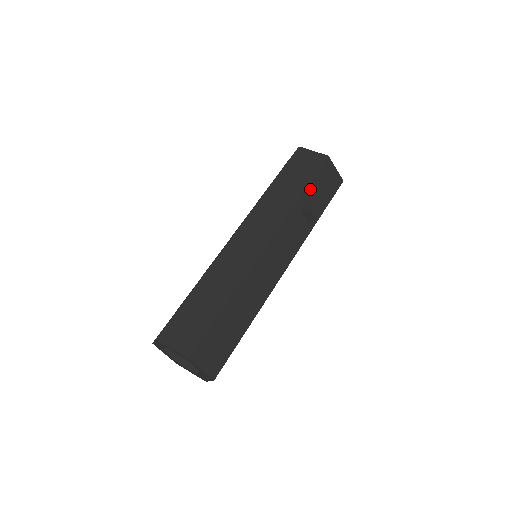
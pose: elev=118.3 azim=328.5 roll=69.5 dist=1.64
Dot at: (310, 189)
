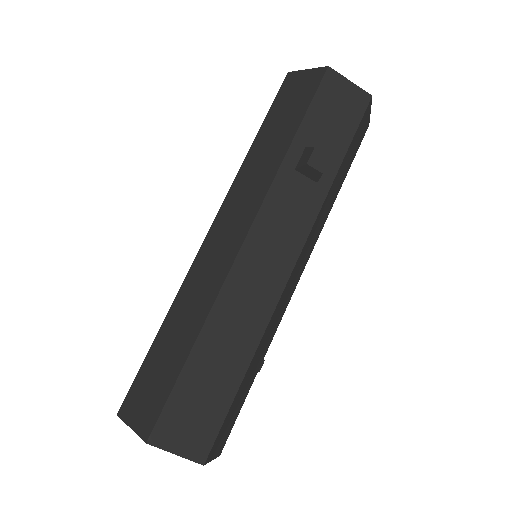
Dot at: (306, 130)
